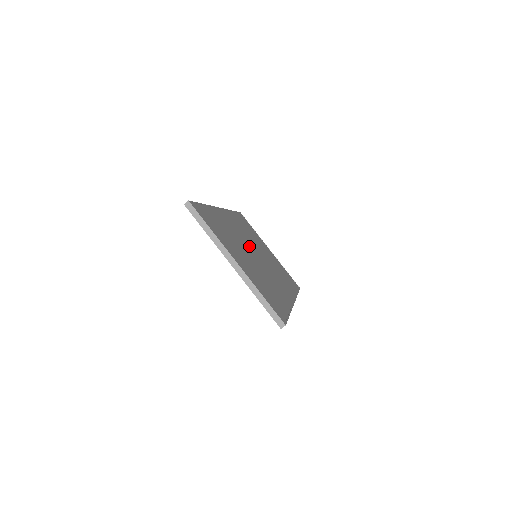
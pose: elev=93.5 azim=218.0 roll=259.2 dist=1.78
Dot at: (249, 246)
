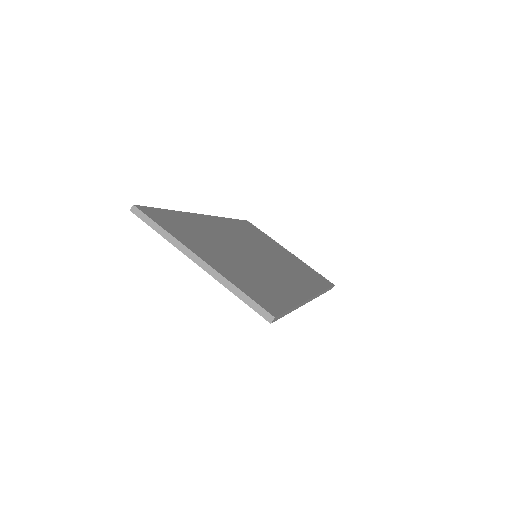
Dot at: (244, 247)
